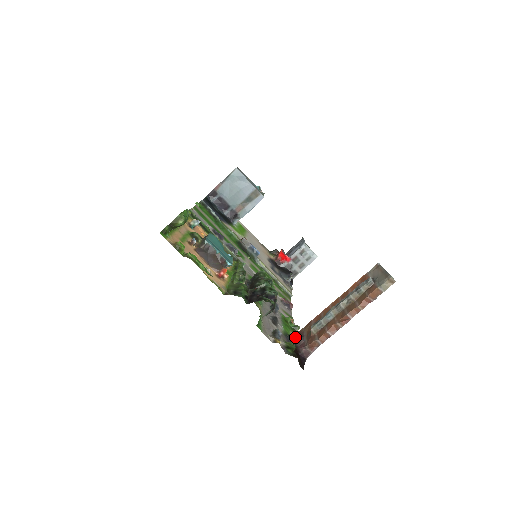
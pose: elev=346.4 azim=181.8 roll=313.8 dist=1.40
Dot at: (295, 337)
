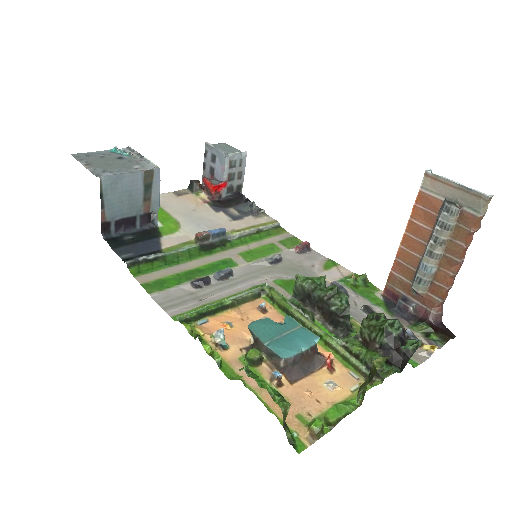
Dot at: (404, 308)
